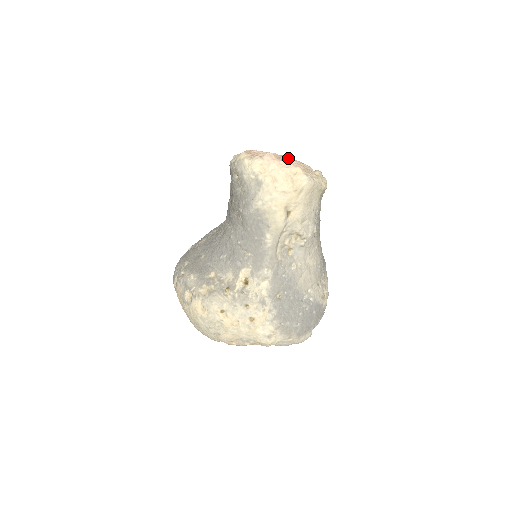
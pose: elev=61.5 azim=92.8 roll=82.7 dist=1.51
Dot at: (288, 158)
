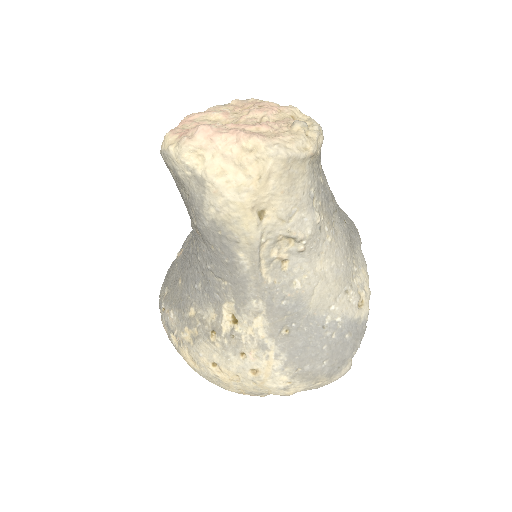
Dot at: (249, 110)
